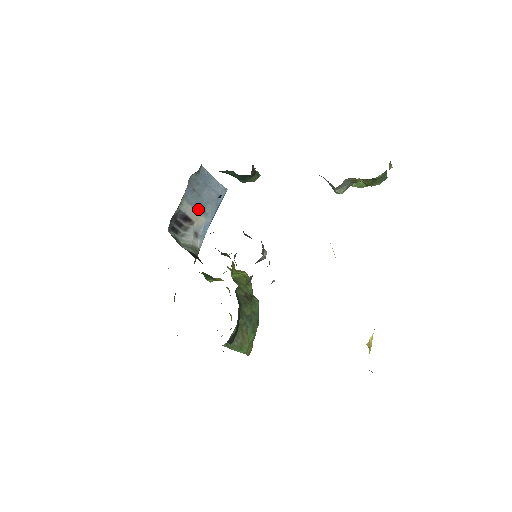
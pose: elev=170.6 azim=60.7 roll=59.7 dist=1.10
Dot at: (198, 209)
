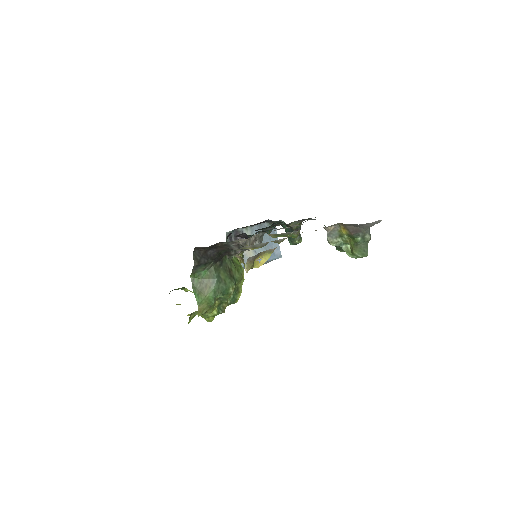
Dot at: occluded
